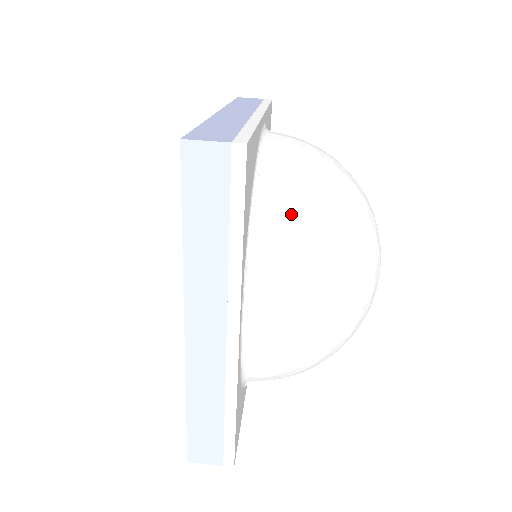
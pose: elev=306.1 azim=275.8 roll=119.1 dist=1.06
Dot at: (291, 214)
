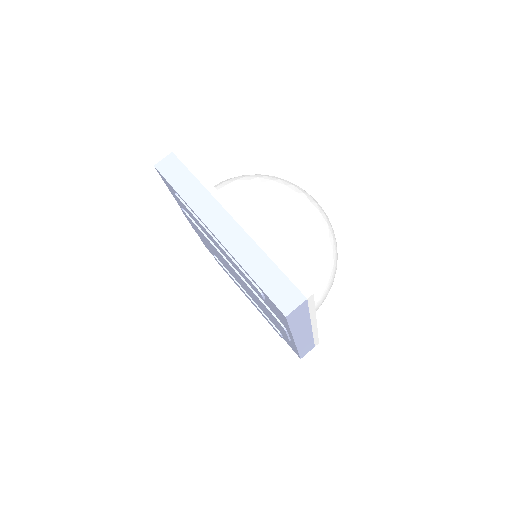
Dot at: (307, 265)
